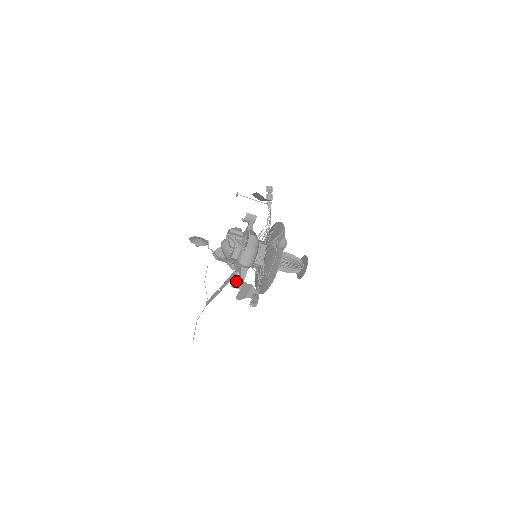
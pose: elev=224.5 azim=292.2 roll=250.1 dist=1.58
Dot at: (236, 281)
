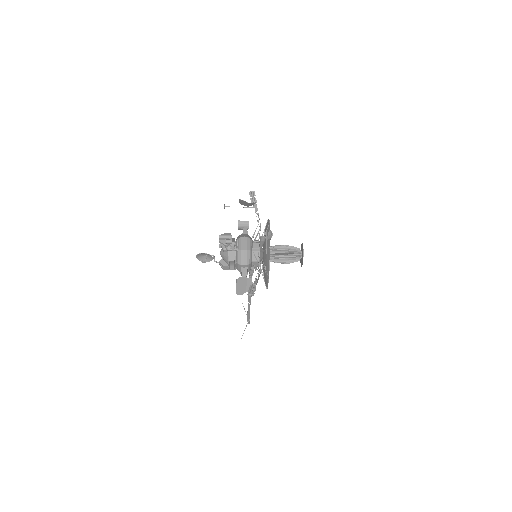
Dot at: occluded
